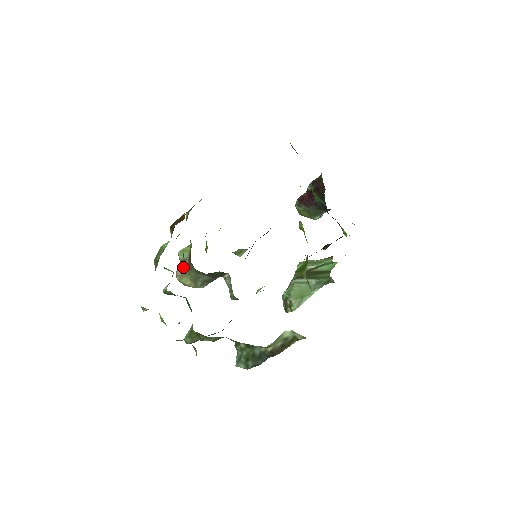
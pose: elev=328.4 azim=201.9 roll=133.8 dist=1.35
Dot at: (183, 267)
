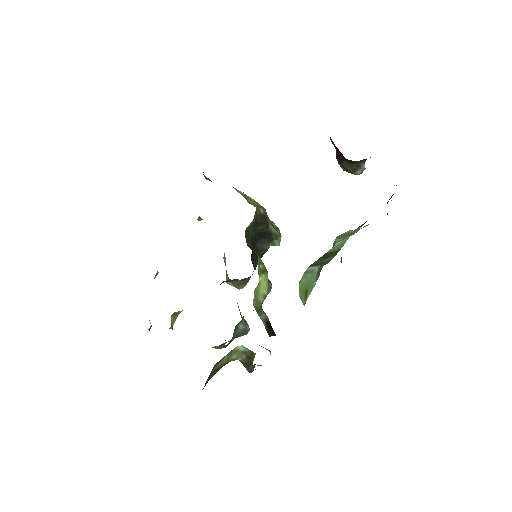
Dot at: (226, 272)
